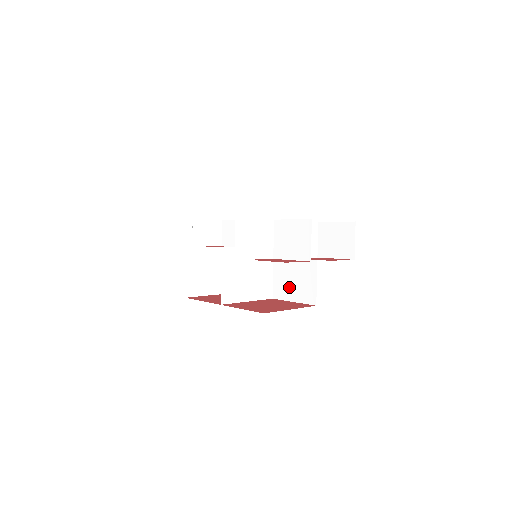
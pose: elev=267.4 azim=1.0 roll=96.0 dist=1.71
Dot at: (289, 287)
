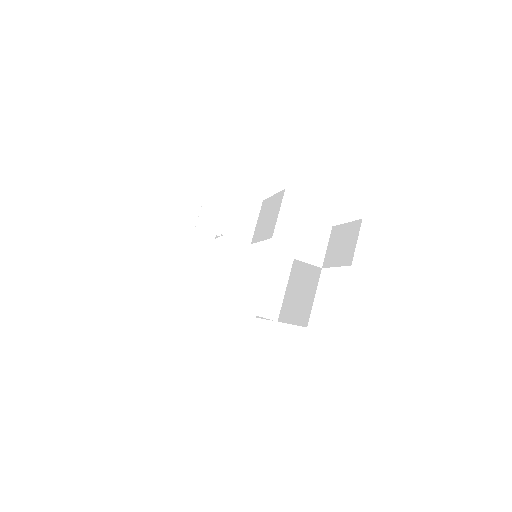
Dot at: (292, 306)
